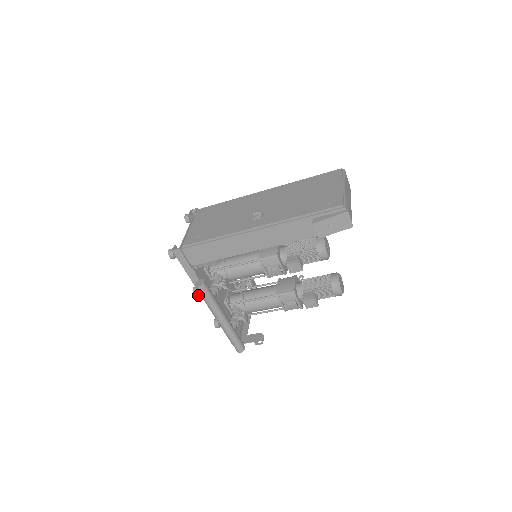
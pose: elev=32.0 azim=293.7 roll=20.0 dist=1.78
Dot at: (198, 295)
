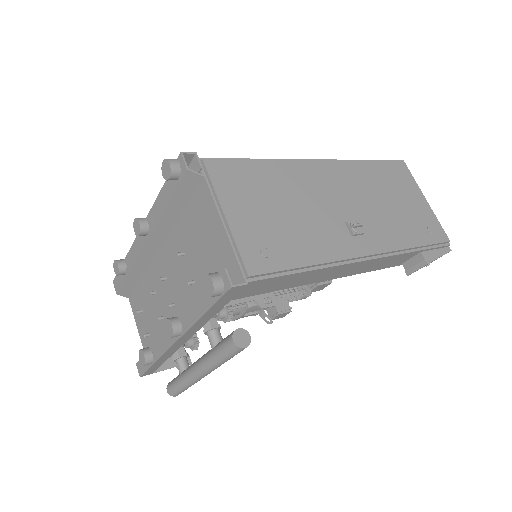
Dot at: (176, 336)
